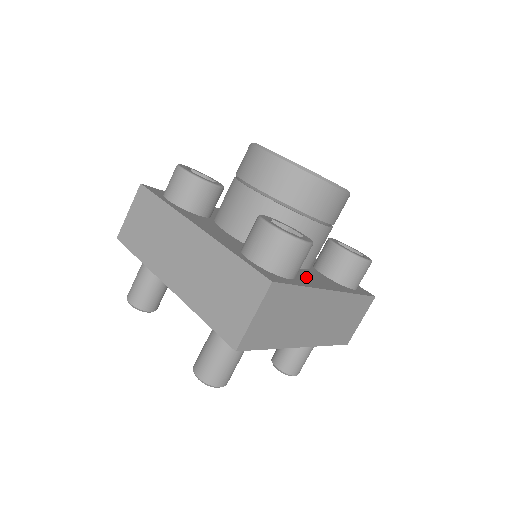
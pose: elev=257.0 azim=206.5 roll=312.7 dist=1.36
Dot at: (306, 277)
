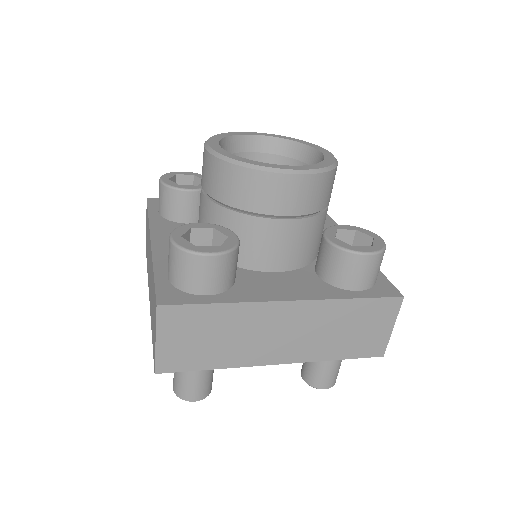
Dot at: occluded
